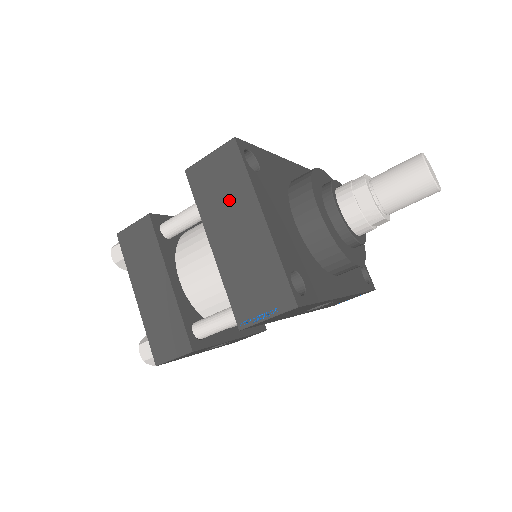
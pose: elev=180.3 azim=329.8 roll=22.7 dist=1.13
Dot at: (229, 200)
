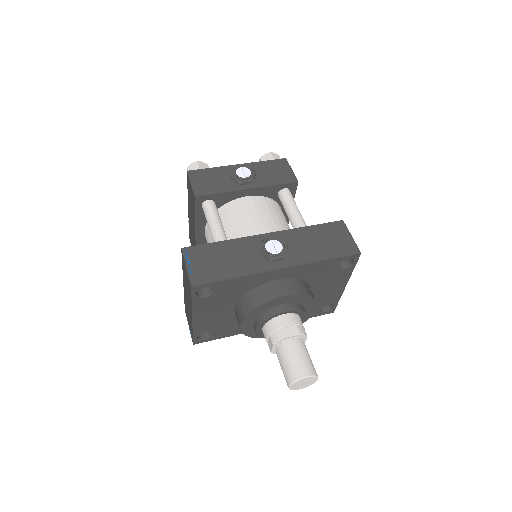
Dot at: (187, 290)
